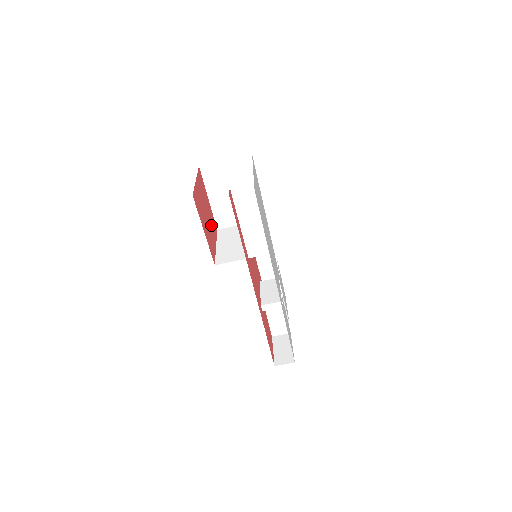
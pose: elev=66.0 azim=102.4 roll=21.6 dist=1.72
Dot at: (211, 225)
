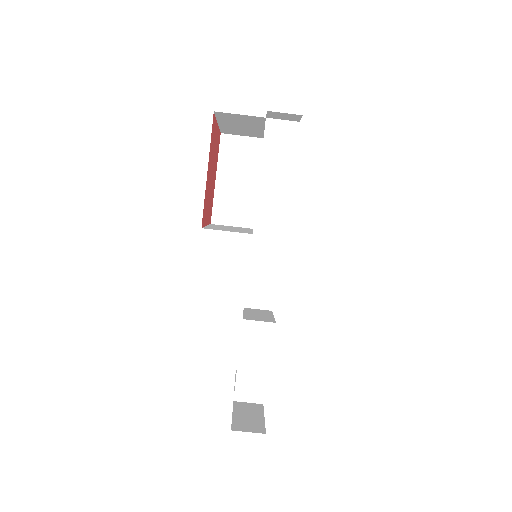
Dot at: (210, 198)
